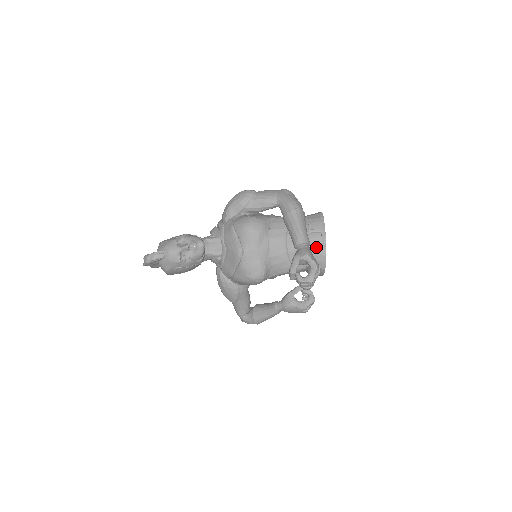
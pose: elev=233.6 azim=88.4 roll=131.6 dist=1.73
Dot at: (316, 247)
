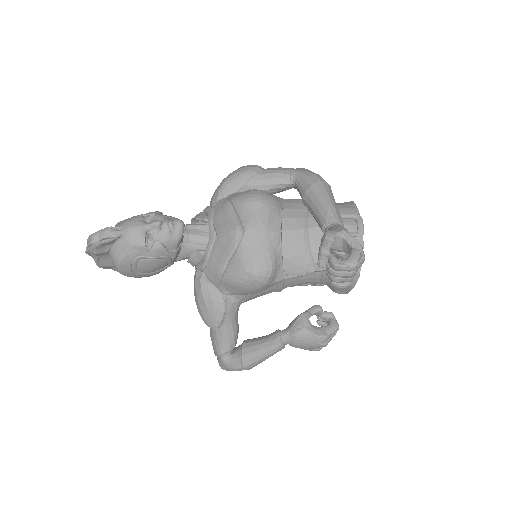
Dot at: occluded
